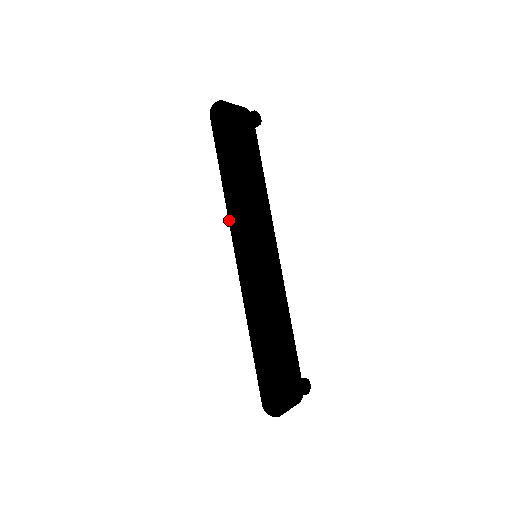
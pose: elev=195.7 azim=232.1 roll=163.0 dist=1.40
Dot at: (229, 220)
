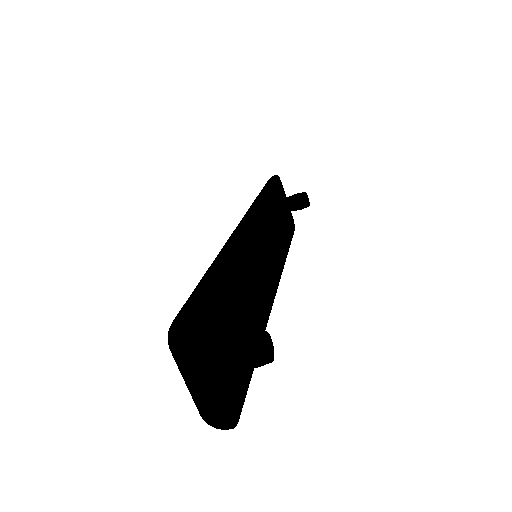
Dot at: (250, 207)
